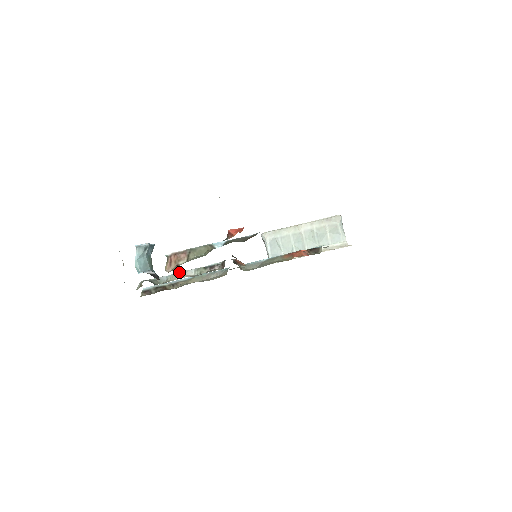
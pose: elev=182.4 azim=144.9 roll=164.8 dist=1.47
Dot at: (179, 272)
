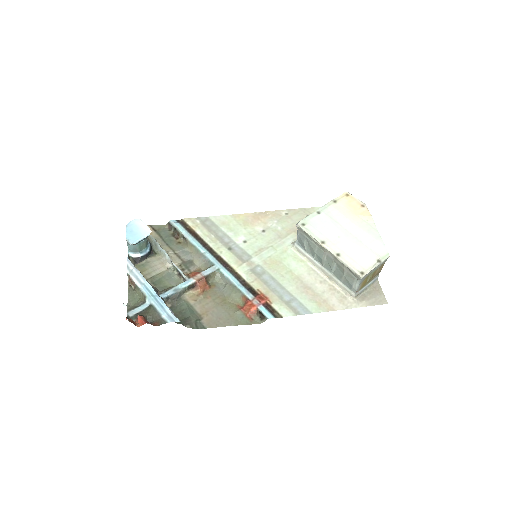
Dot at: (166, 255)
